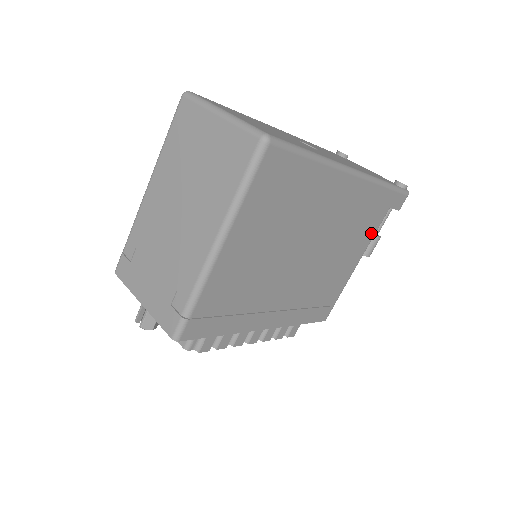
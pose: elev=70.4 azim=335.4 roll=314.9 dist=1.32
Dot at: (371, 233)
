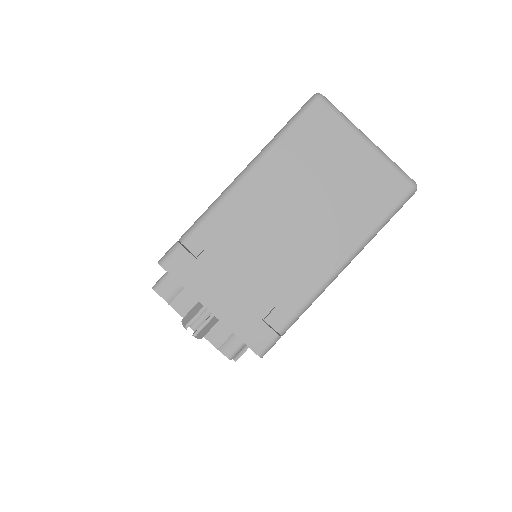
Dot at: occluded
